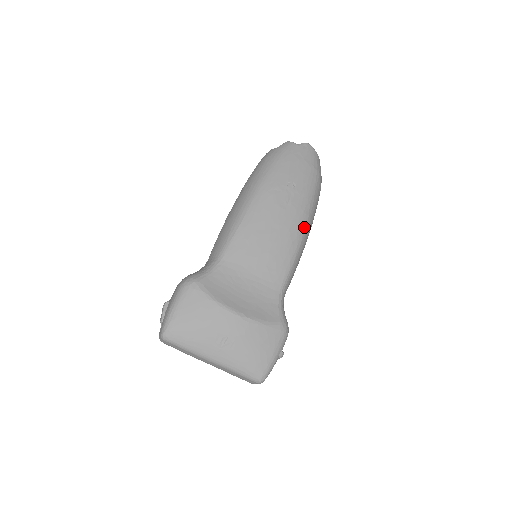
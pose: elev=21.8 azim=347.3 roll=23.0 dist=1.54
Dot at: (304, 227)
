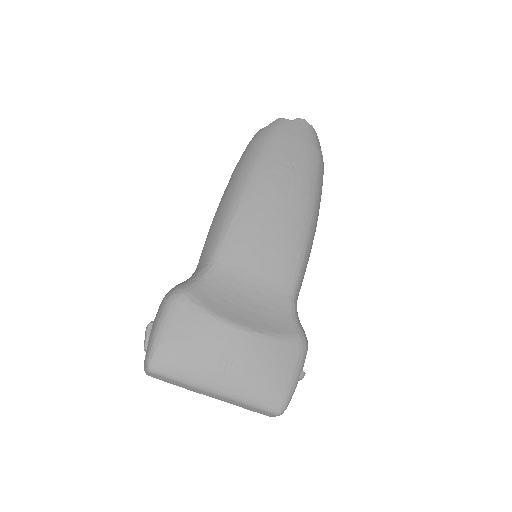
Dot at: (311, 215)
